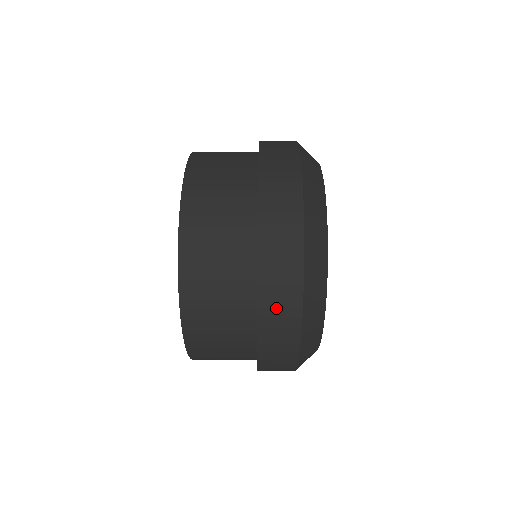
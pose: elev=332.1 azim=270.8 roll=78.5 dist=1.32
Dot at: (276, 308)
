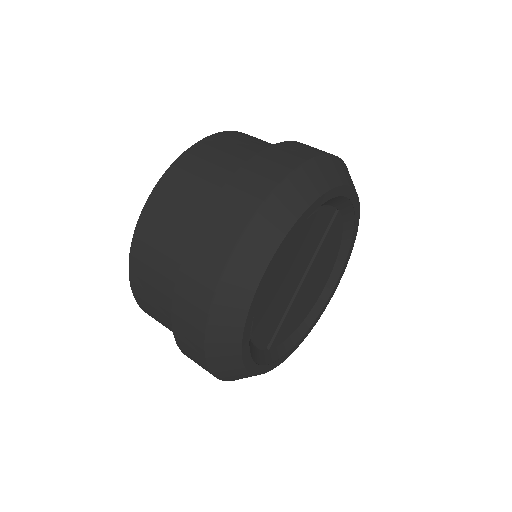
Dot at: (233, 201)
